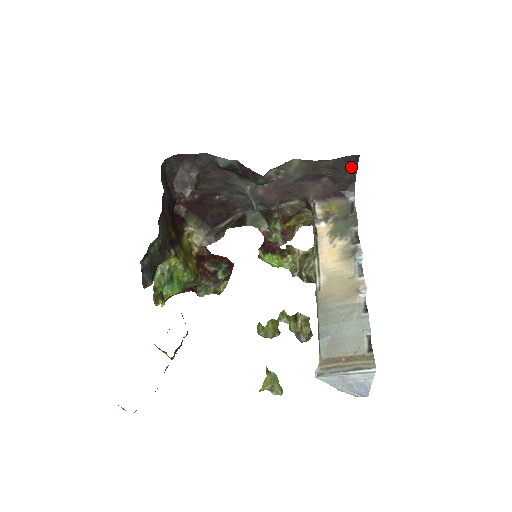
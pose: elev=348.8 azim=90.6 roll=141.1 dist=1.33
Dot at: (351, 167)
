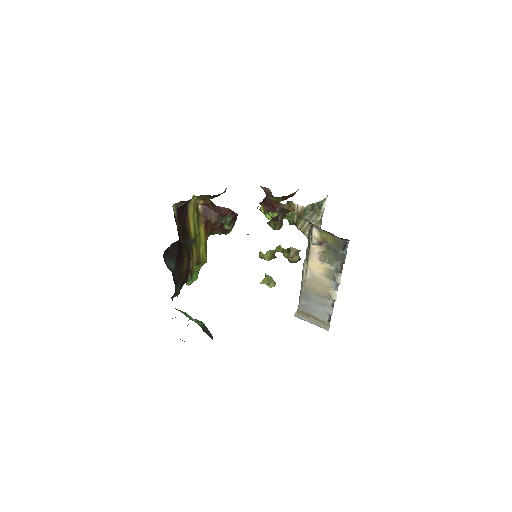
Dot at: occluded
